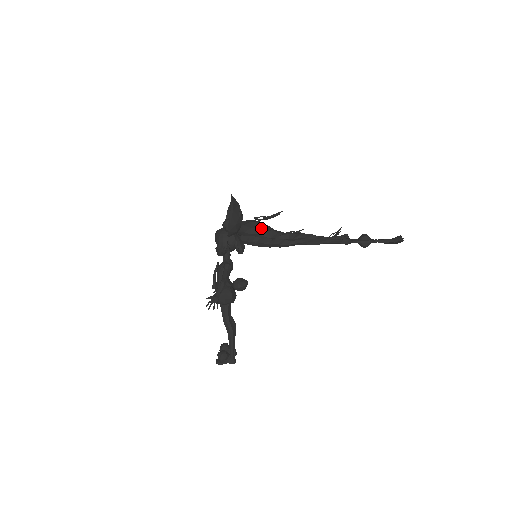
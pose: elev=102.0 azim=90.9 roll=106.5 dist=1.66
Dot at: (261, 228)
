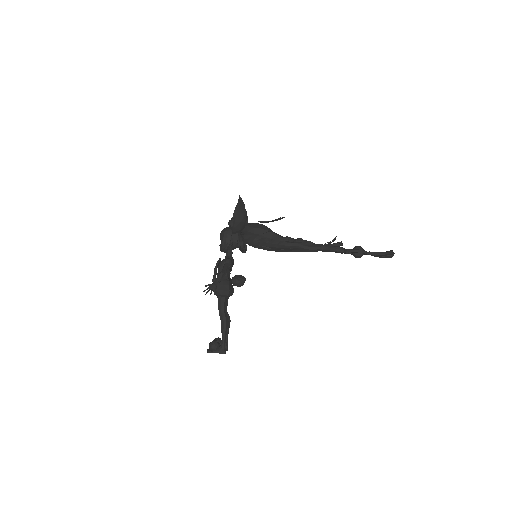
Dot at: (263, 229)
